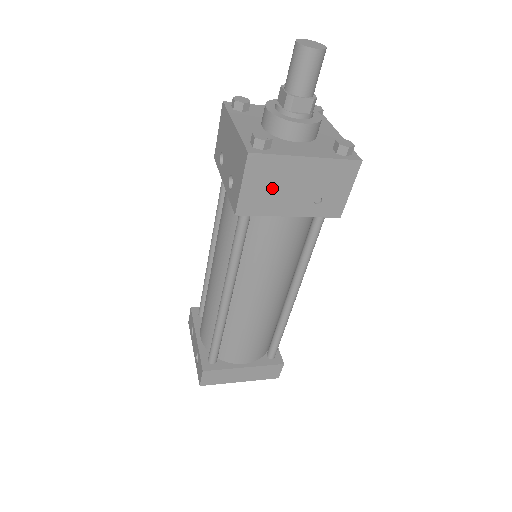
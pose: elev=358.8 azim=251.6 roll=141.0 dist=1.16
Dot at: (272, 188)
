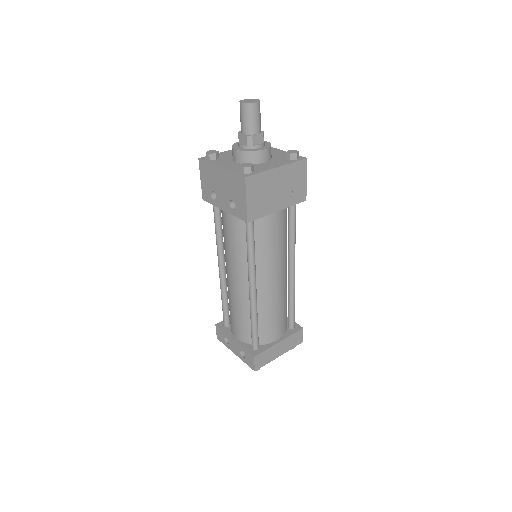
Dot at: (264, 196)
